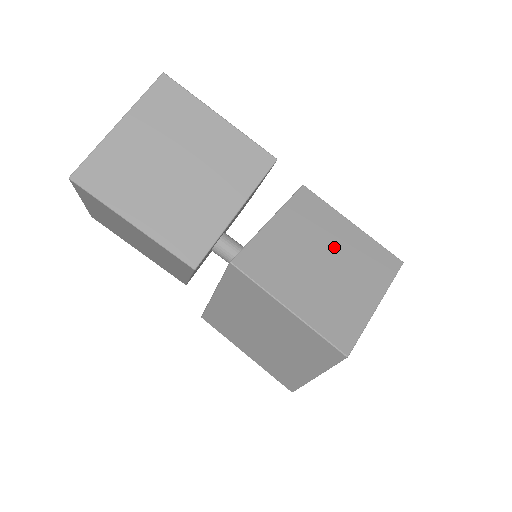
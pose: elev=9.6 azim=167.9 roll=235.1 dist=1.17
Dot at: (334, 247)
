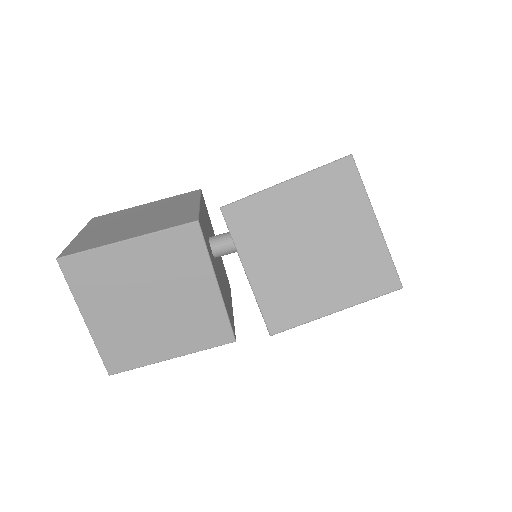
Dot at: occluded
